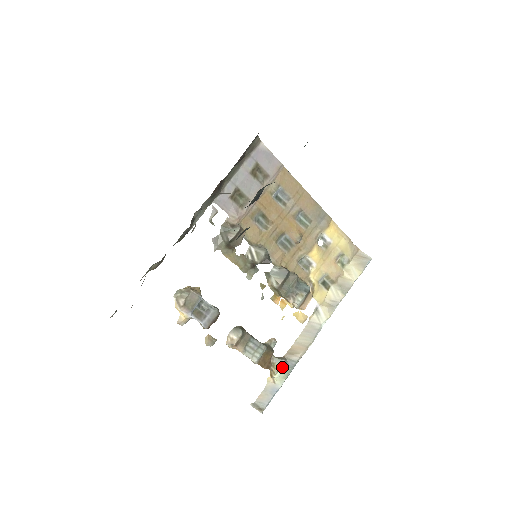
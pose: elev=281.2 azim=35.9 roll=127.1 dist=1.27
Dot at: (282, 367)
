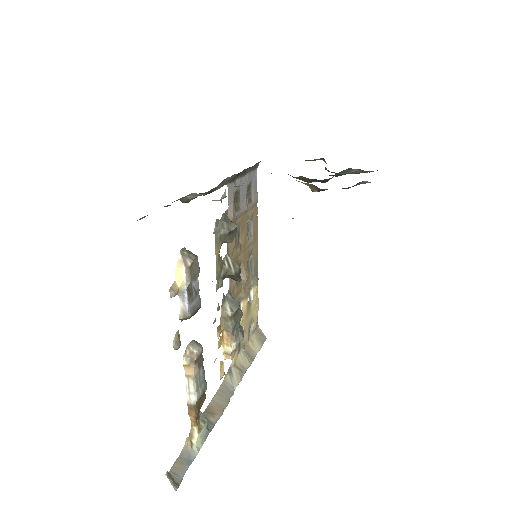
Dot at: (205, 425)
